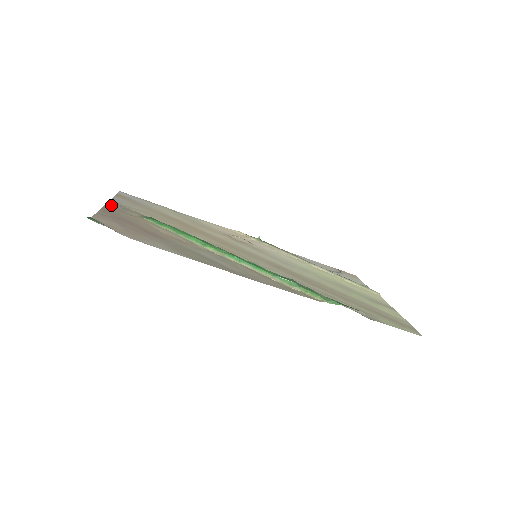
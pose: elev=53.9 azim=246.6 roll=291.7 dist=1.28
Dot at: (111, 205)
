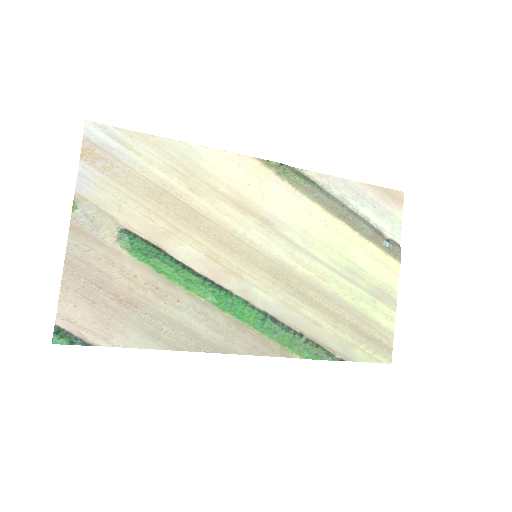
Dot at: (76, 227)
